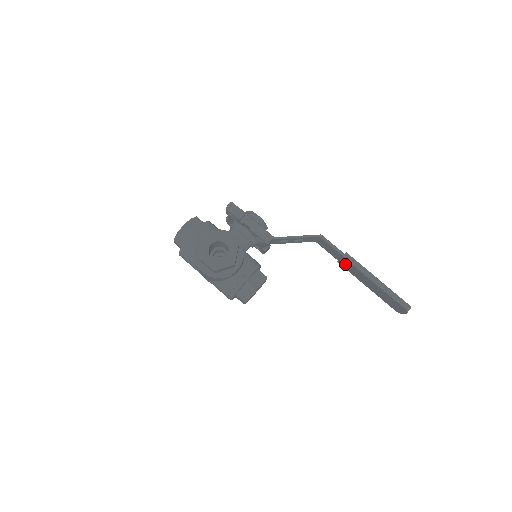
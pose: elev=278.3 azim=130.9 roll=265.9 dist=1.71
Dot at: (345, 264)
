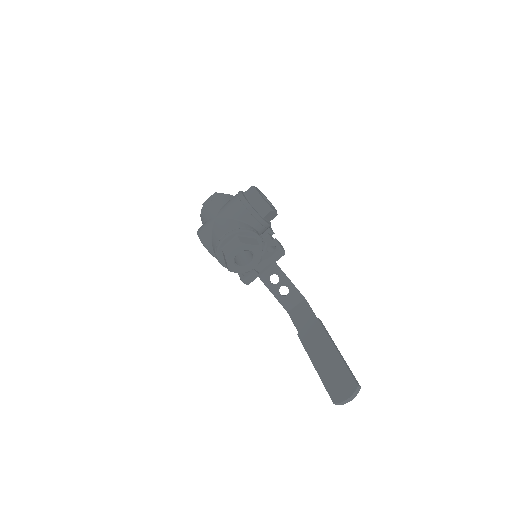
Dot at: (310, 332)
